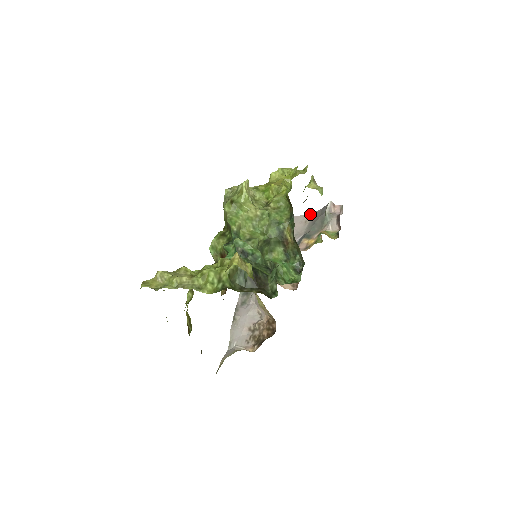
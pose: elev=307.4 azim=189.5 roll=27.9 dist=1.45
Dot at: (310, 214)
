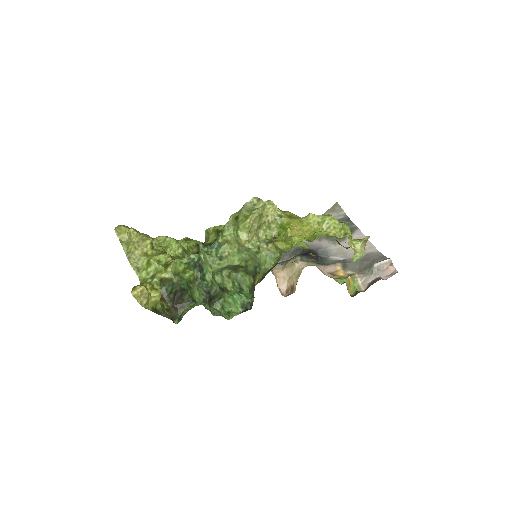
Dot at: (374, 248)
